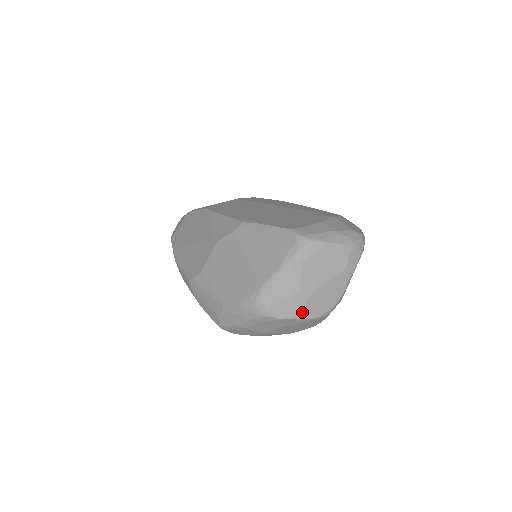
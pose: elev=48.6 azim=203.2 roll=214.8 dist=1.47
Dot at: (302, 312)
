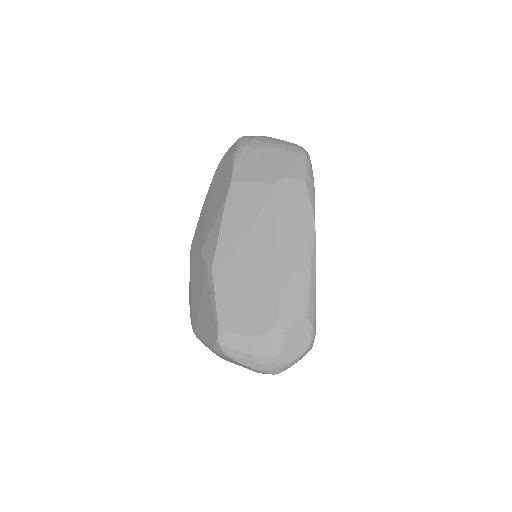
Dot at: occluded
